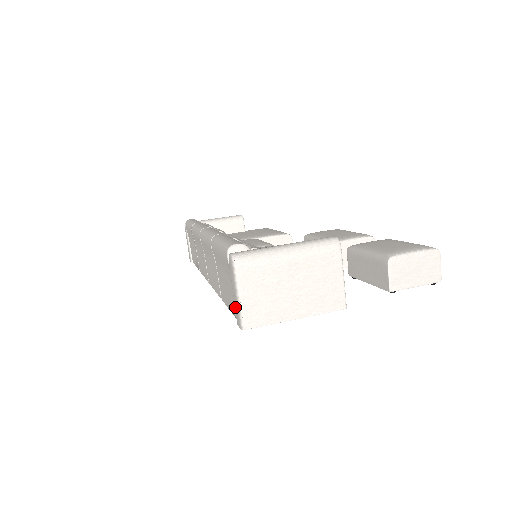
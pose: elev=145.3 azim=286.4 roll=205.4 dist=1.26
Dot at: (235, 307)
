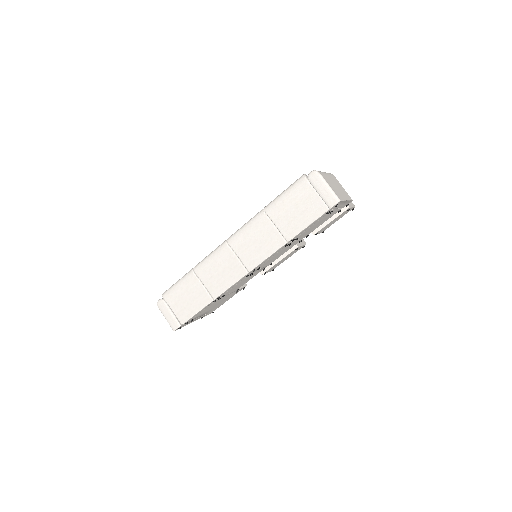
Dot at: (326, 198)
